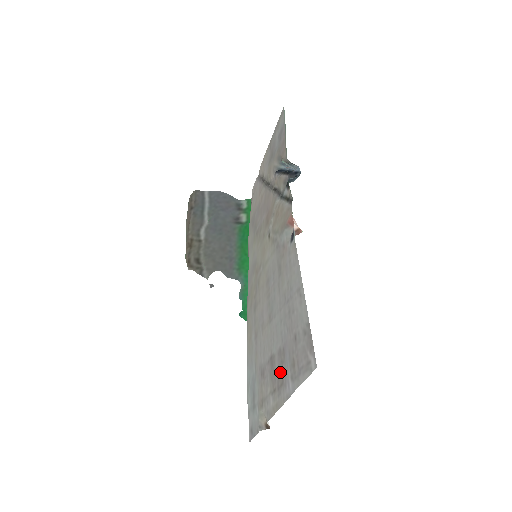
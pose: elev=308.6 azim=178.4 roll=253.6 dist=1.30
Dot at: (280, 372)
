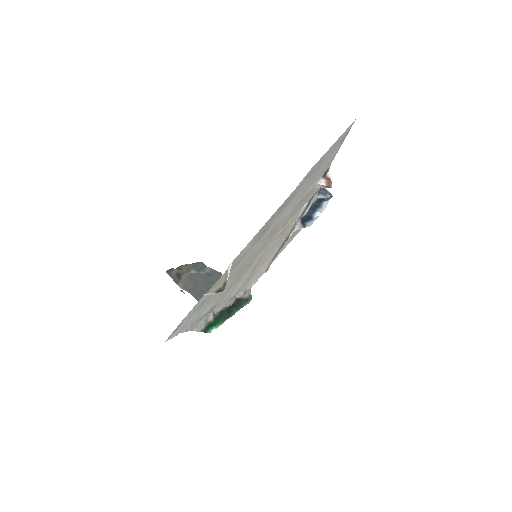
Dot at: (280, 210)
